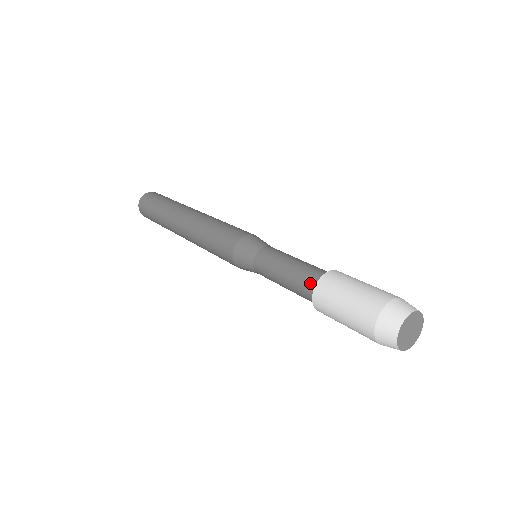
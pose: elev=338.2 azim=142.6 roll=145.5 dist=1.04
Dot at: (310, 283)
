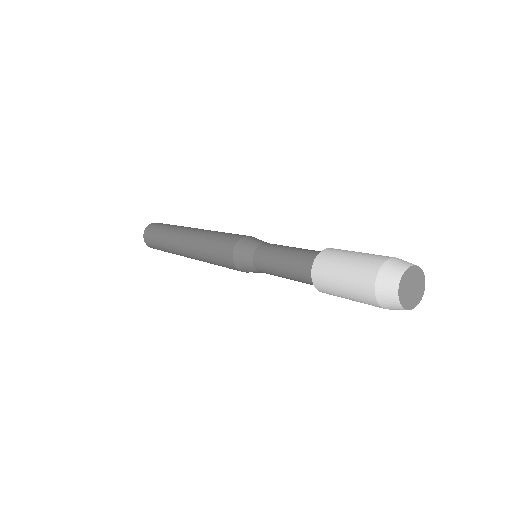
Dot at: (307, 269)
